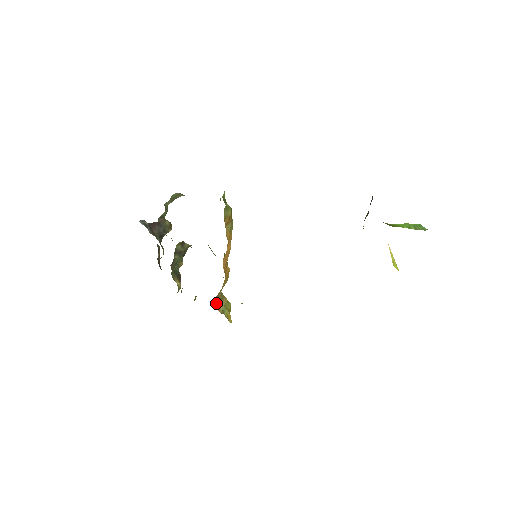
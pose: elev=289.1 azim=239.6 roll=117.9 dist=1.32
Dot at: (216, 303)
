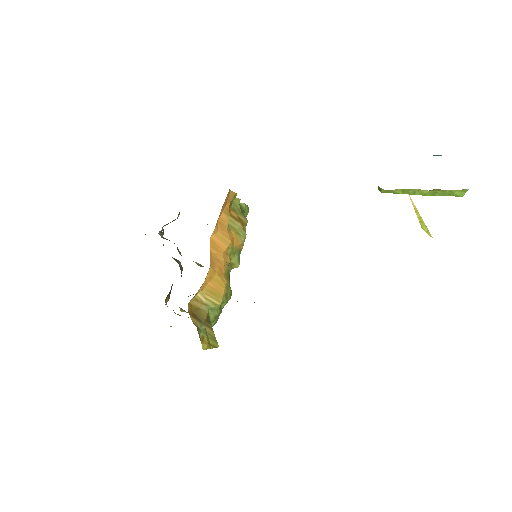
Dot at: (194, 313)
